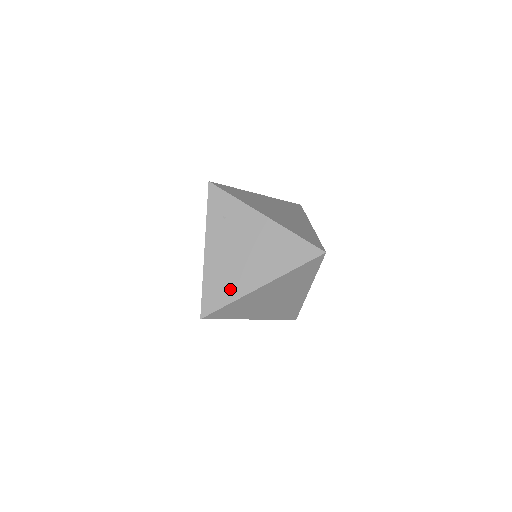
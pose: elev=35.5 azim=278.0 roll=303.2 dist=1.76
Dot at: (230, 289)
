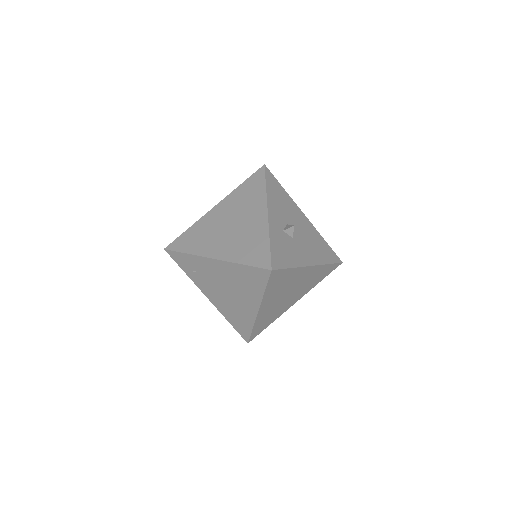
Dot at: (244, 319)
